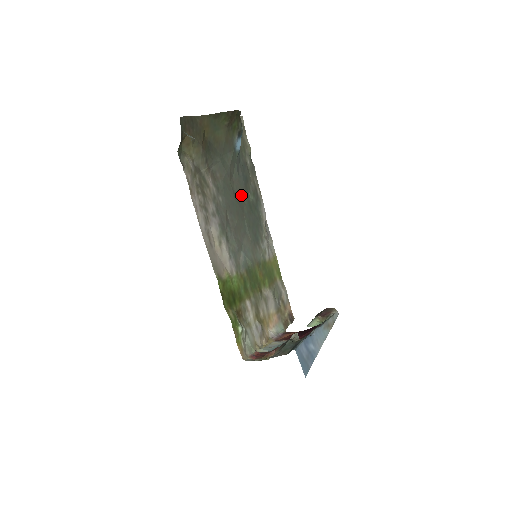
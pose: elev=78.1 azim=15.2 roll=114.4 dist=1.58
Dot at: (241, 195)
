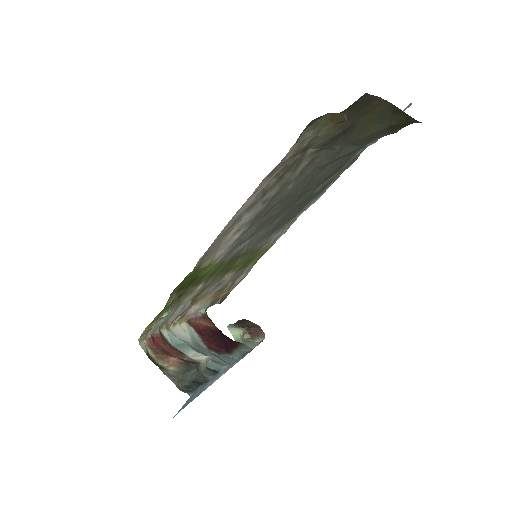
Dot at: (313, 185)
